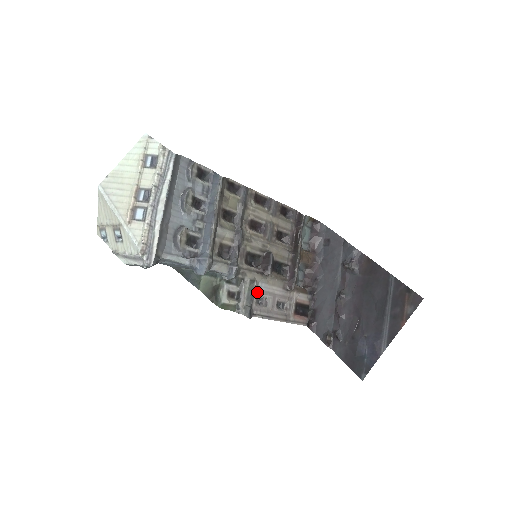
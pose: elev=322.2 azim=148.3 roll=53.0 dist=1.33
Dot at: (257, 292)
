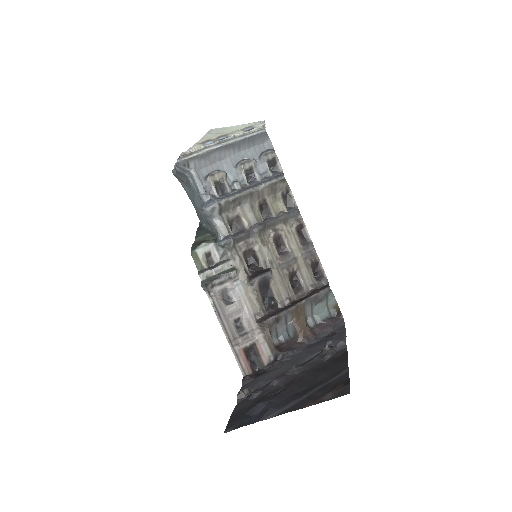
Dot at: (230, 284)
